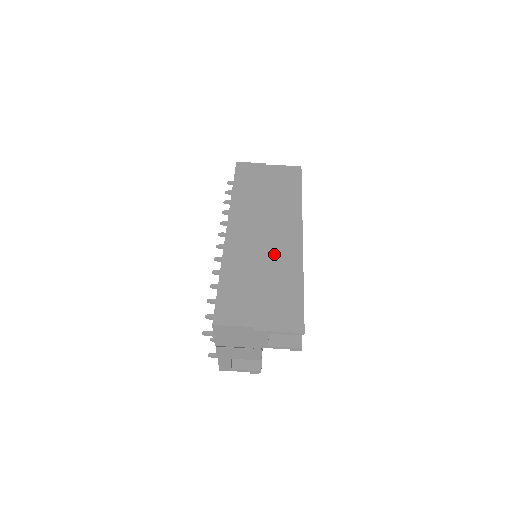
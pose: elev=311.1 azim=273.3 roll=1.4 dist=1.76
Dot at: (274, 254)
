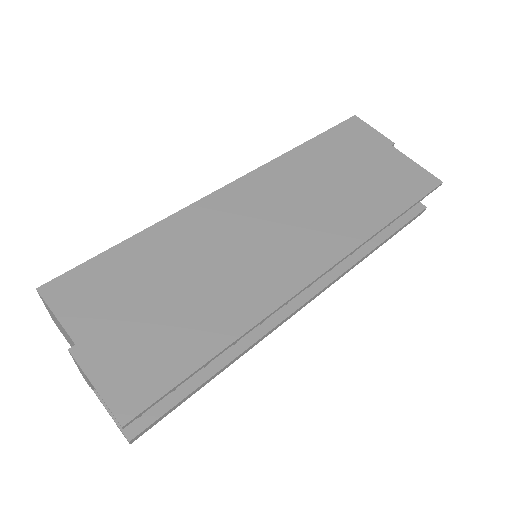
Dot at: (243, 267)
